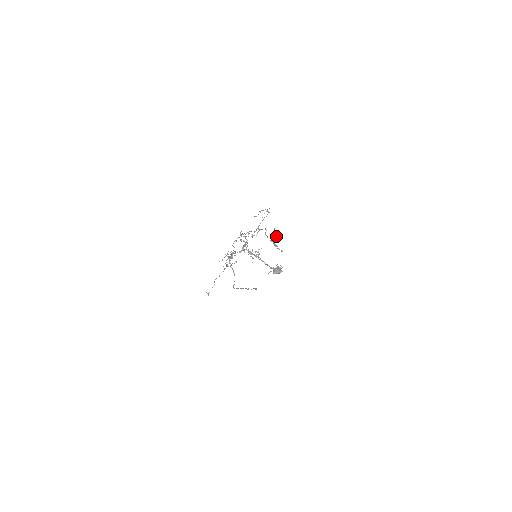
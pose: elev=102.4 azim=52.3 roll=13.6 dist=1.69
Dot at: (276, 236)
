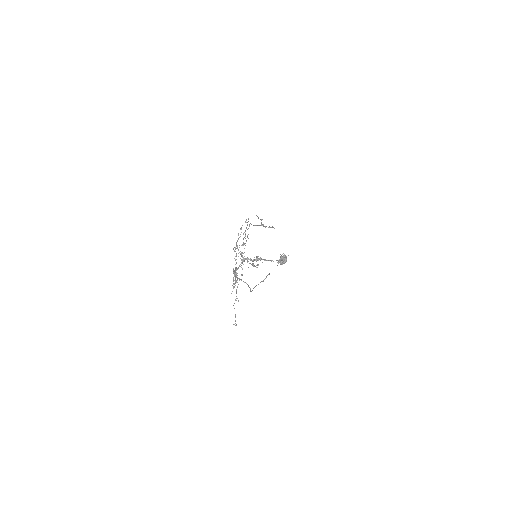
Dot at: (261, 219)
